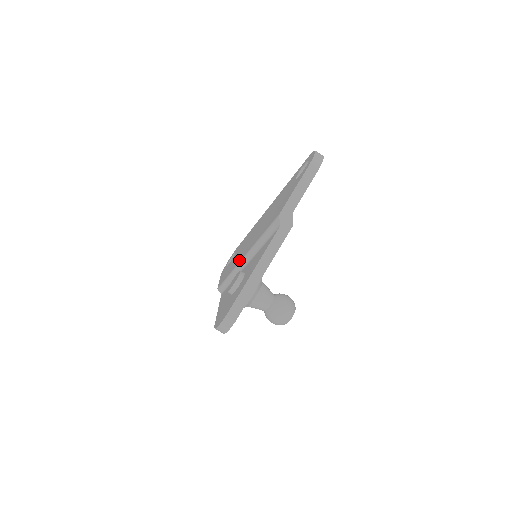
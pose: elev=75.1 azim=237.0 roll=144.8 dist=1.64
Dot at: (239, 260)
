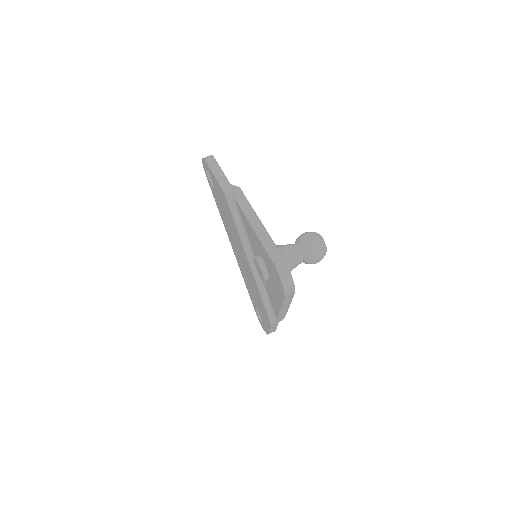
Dot at: (252, 276)
